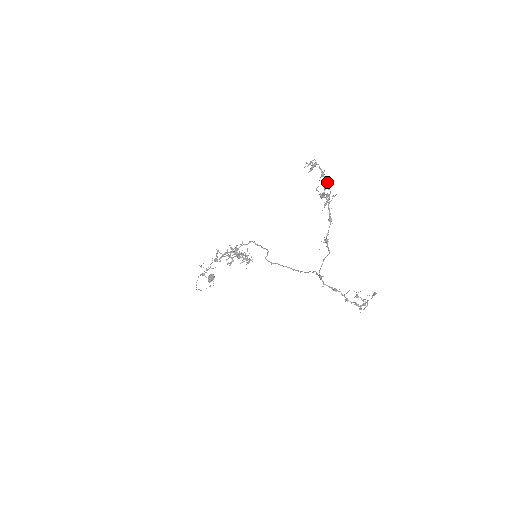
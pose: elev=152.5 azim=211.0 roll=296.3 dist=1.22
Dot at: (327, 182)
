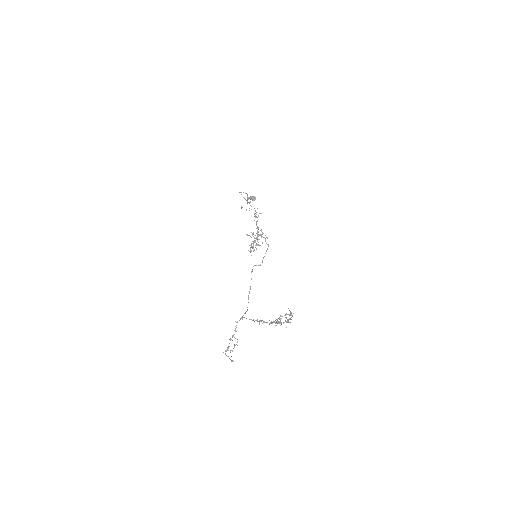
Dot at: (287, 321)
